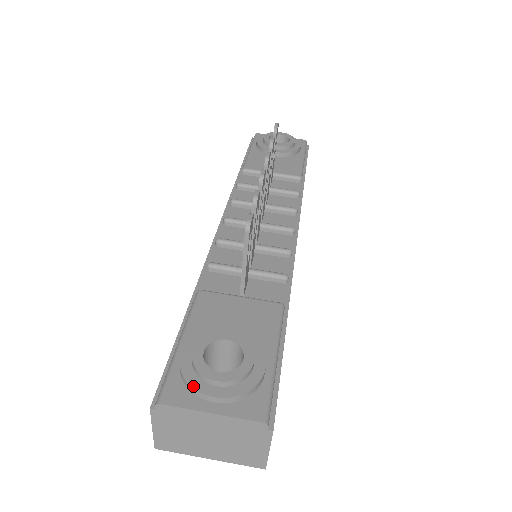
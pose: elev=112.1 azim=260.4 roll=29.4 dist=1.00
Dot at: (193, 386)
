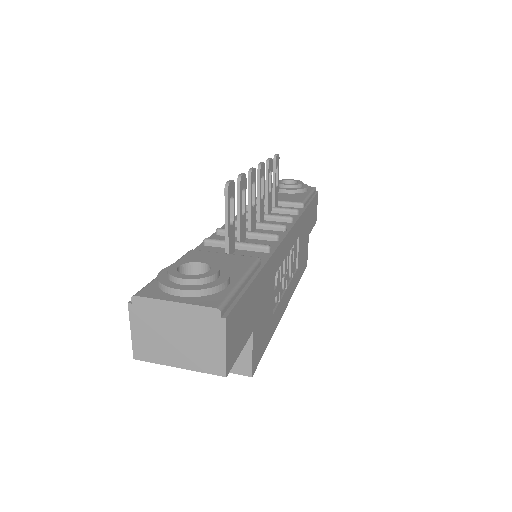
Dot at: (164, 284)
